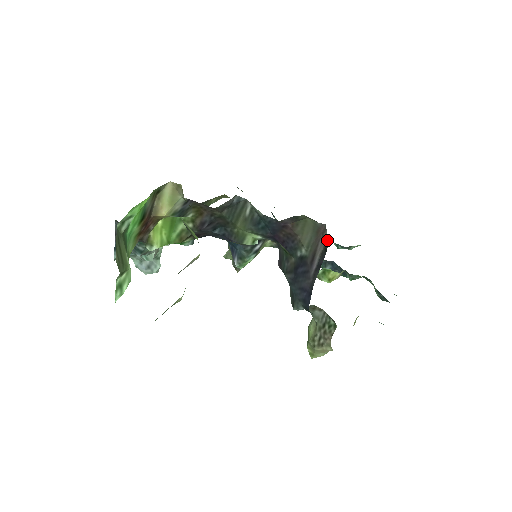
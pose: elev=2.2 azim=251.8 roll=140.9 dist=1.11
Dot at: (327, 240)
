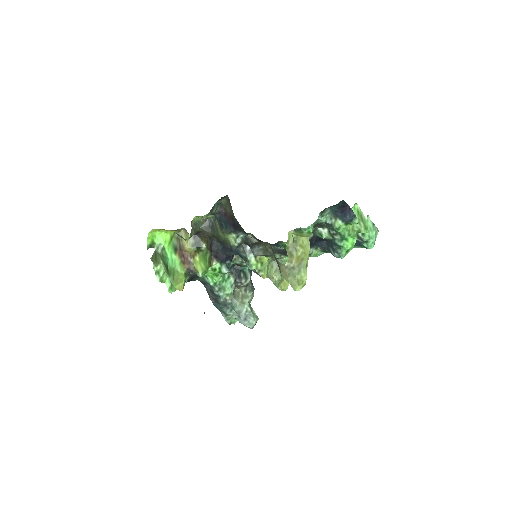
Dot at: occluded
